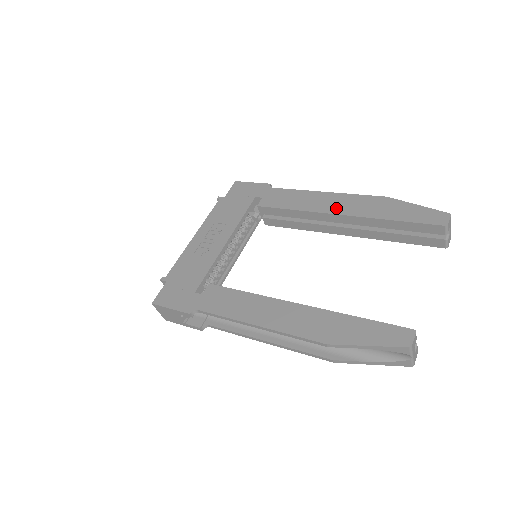
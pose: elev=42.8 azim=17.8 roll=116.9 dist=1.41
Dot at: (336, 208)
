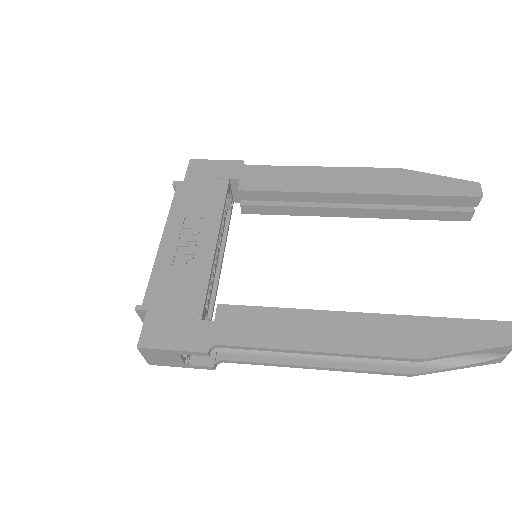
Dot at: (346, 186)
